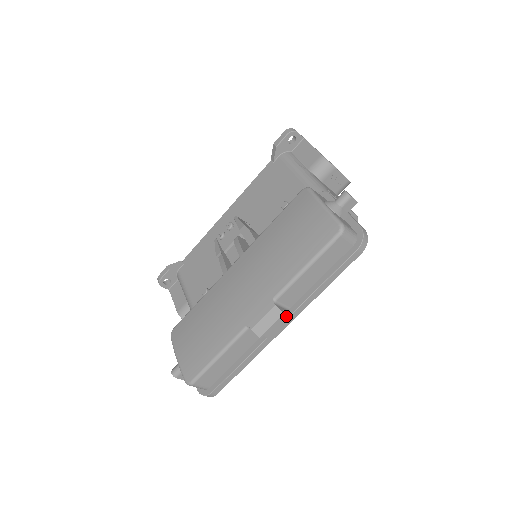
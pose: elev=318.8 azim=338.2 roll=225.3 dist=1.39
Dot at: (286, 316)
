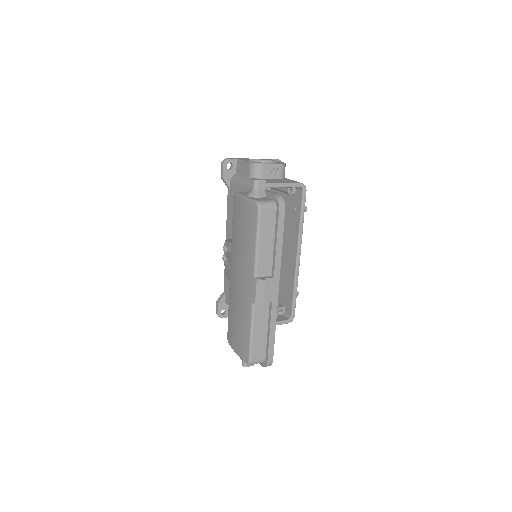
Dot at: (271, 281)
